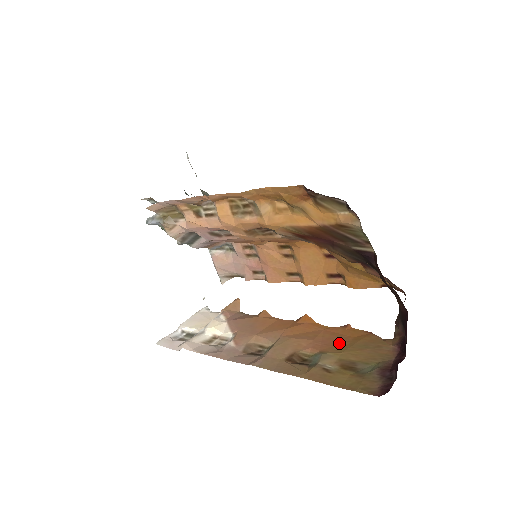
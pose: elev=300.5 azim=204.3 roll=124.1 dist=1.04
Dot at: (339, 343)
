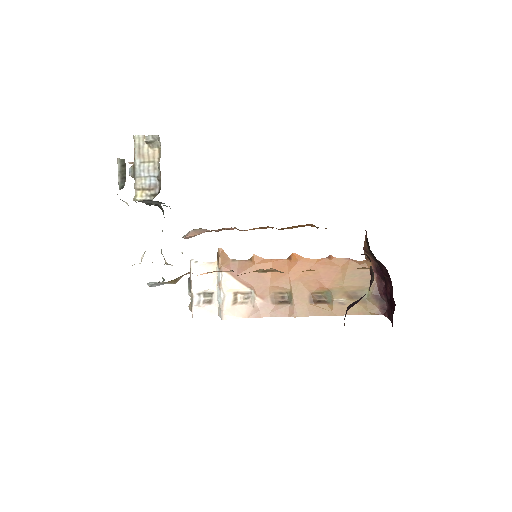
Dot at: (335, 277)
